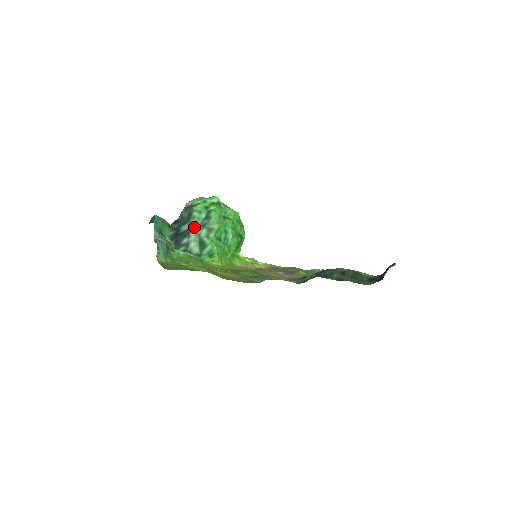
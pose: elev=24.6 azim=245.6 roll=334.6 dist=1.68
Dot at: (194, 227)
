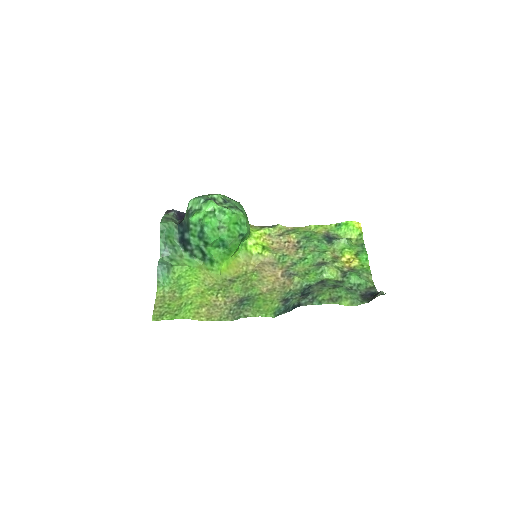
Dot at: (193, 238)
